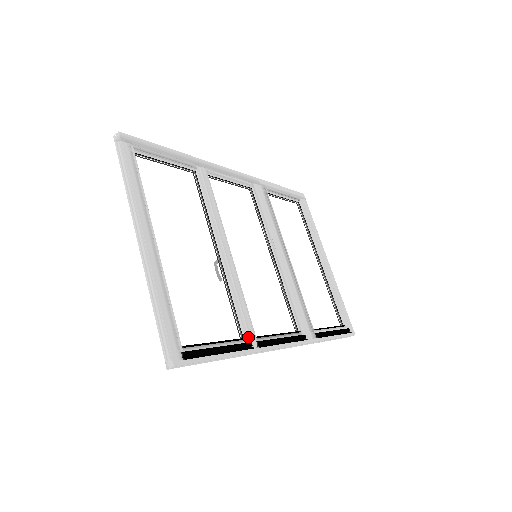
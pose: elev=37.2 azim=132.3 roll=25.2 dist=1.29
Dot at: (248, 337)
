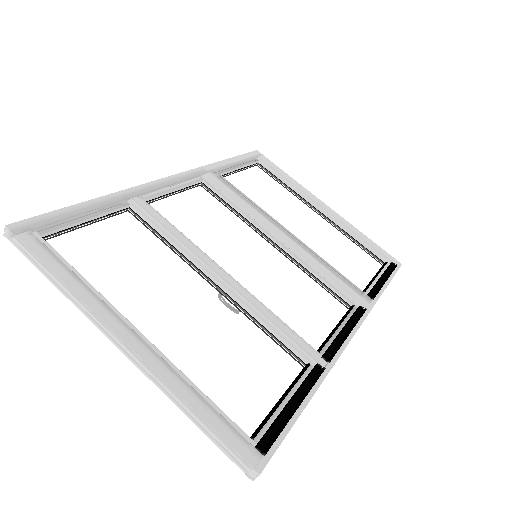
Dot at: (310, 359)
